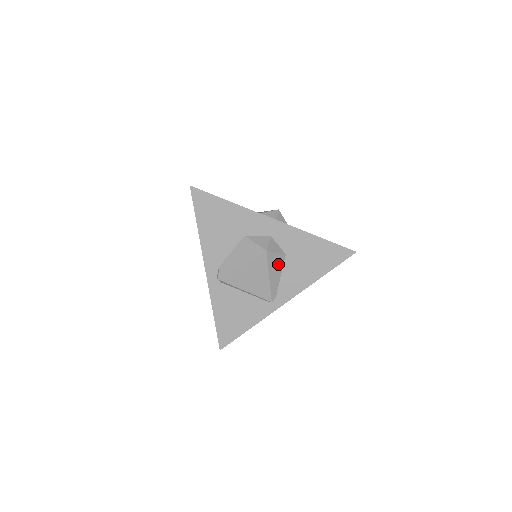
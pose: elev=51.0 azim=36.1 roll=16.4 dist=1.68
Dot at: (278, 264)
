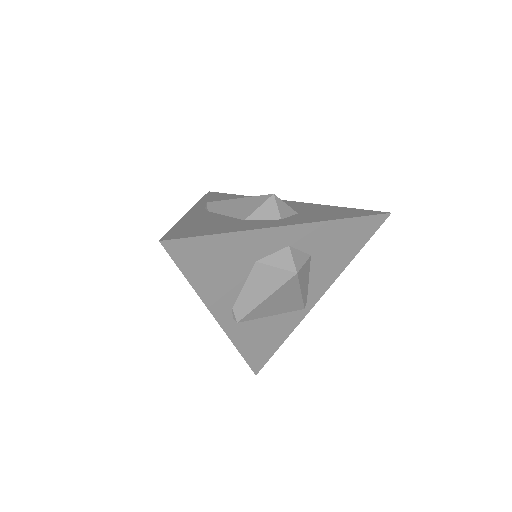
Dot at: (306, 272)
